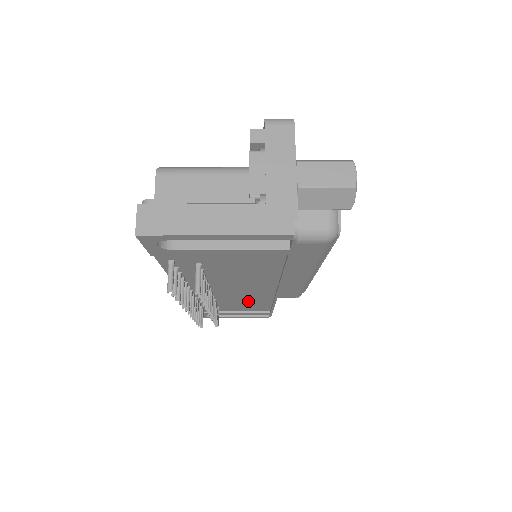
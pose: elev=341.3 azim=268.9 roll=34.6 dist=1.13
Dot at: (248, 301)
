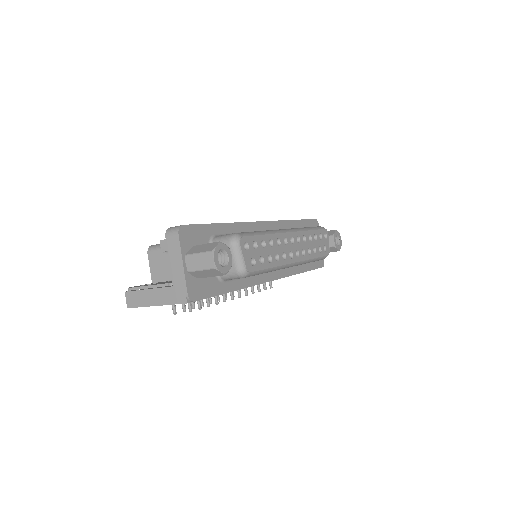
Dot at: occluded
